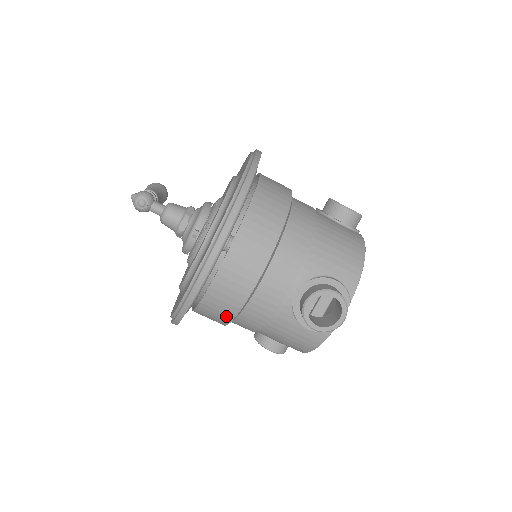
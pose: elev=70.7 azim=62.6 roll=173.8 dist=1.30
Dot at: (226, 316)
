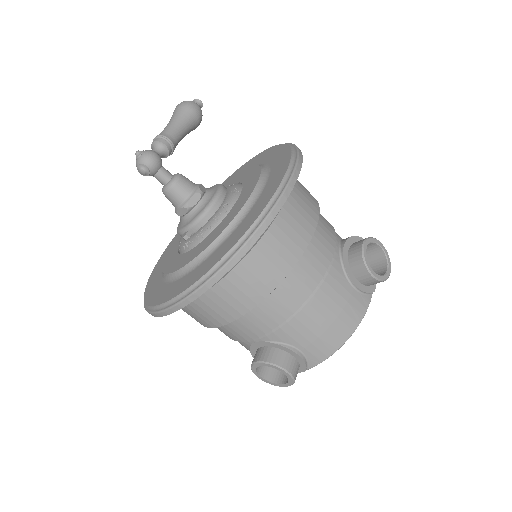
Dot at: occluded
